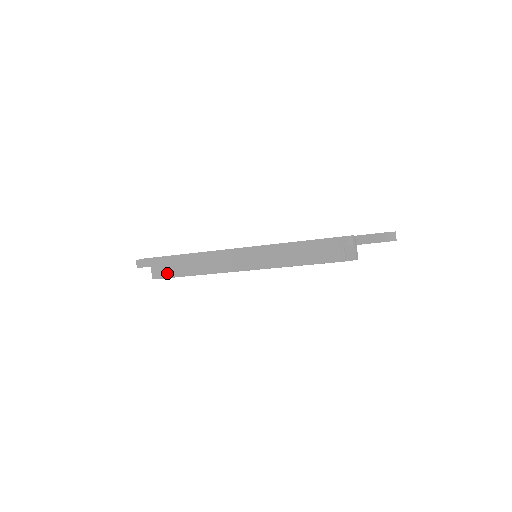
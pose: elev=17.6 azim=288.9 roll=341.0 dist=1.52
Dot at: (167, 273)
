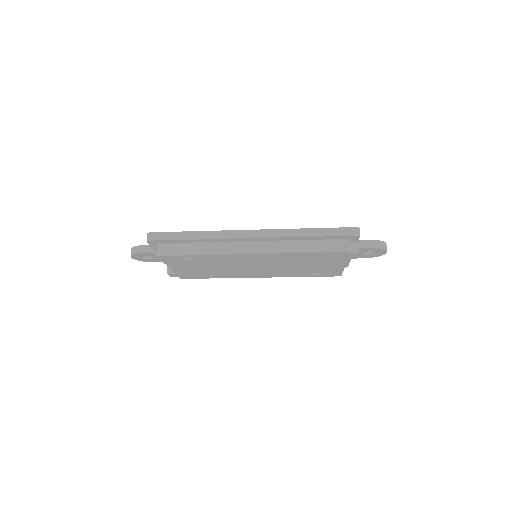
Dot at: (174, 250)
